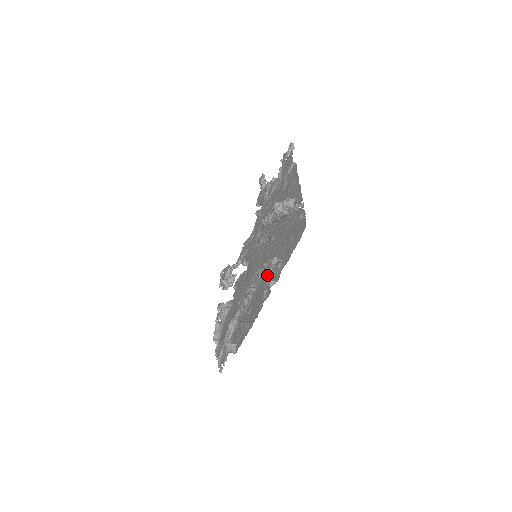
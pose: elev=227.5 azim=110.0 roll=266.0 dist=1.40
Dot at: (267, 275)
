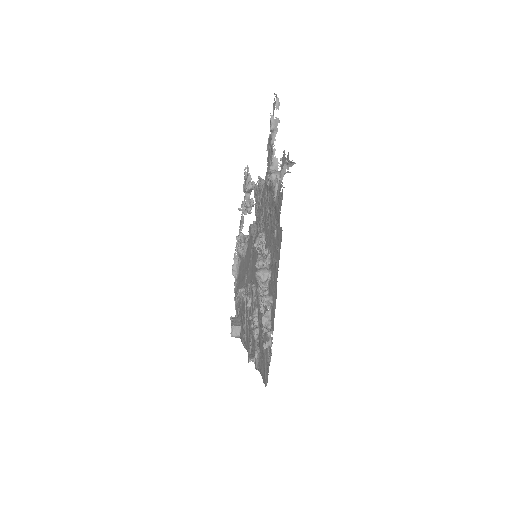
Dot at: occluded
